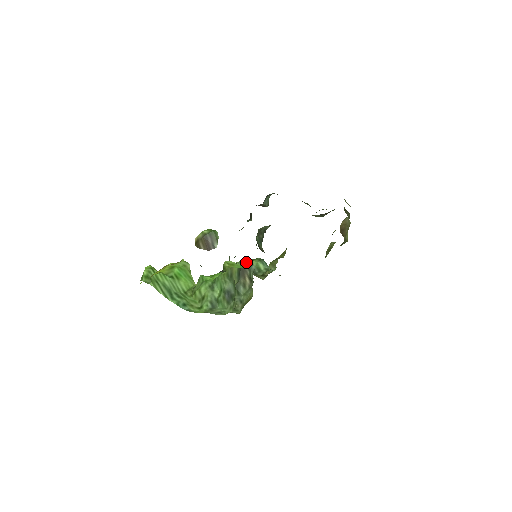
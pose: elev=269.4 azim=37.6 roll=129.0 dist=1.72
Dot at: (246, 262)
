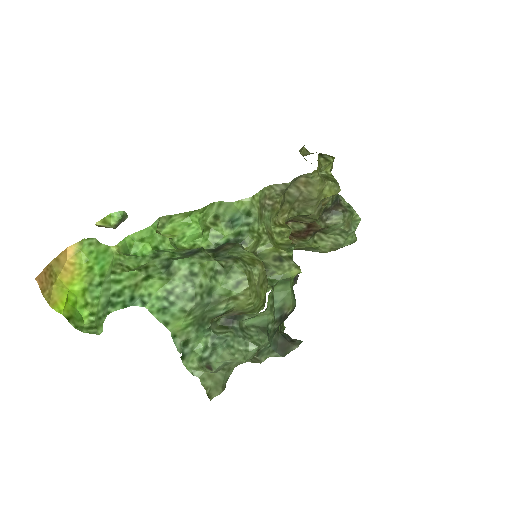
Dot at: (220, 245)
